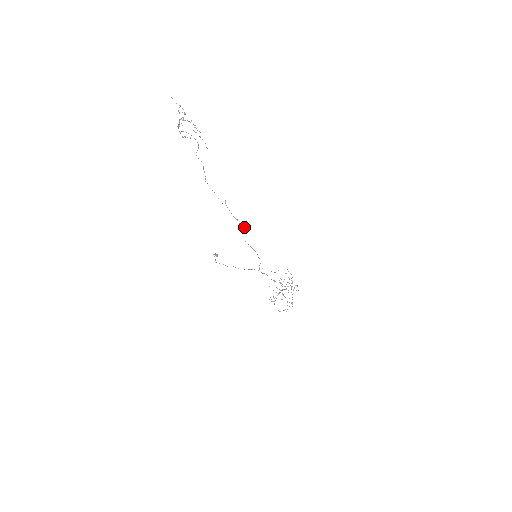
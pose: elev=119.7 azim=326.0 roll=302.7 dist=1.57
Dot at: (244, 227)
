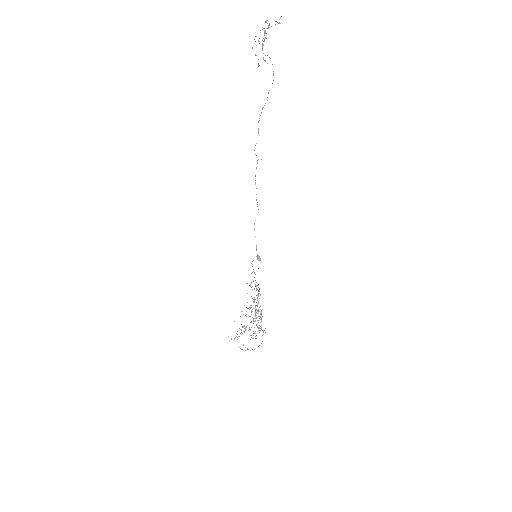
Dot at: occluded
